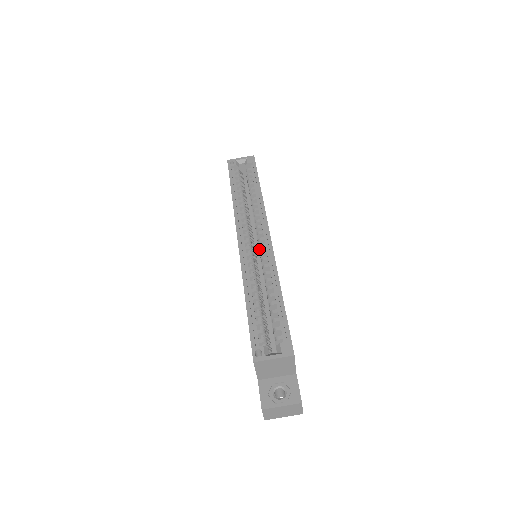
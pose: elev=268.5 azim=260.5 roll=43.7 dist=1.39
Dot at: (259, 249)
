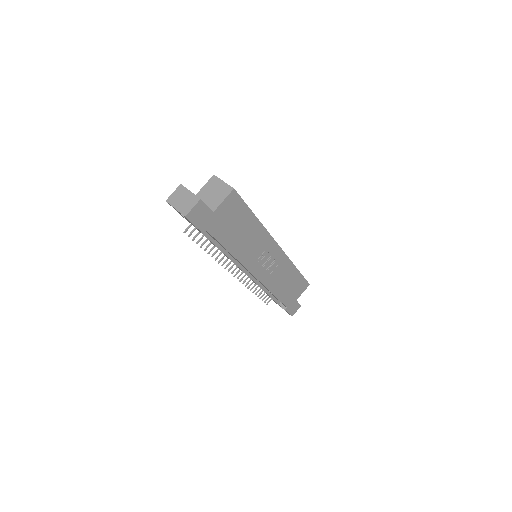
Dot at: occluded
